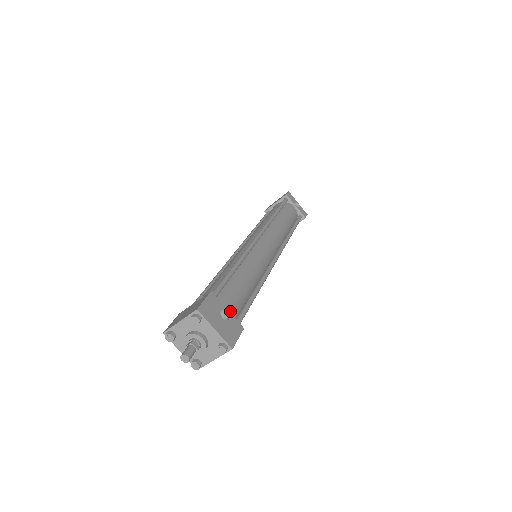
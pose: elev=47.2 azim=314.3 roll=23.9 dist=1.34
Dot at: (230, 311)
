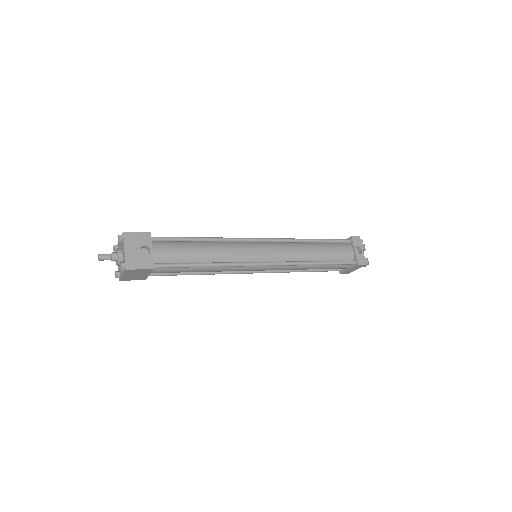
Dot at: (157, 254)
